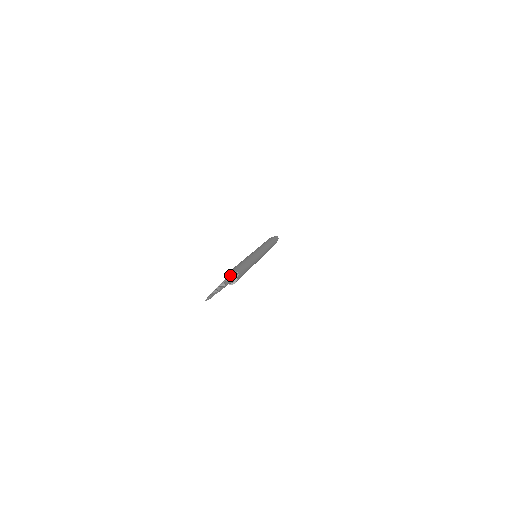
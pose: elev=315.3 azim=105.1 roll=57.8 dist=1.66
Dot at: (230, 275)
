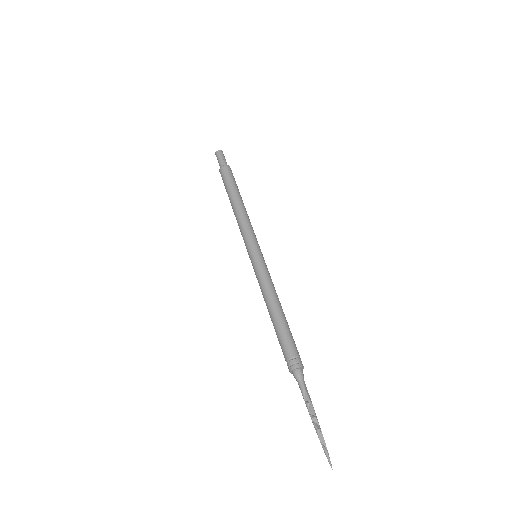
Dot at: (299, 373)
